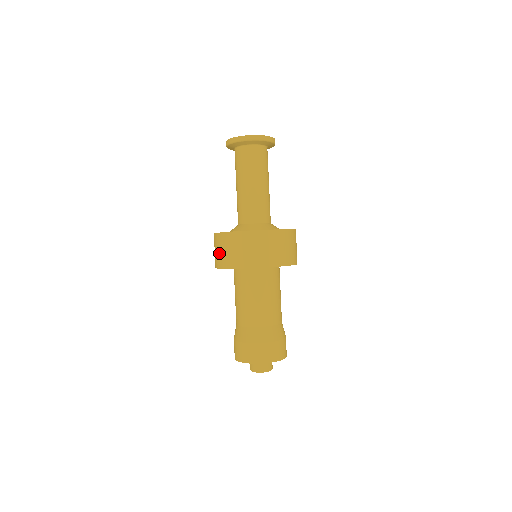
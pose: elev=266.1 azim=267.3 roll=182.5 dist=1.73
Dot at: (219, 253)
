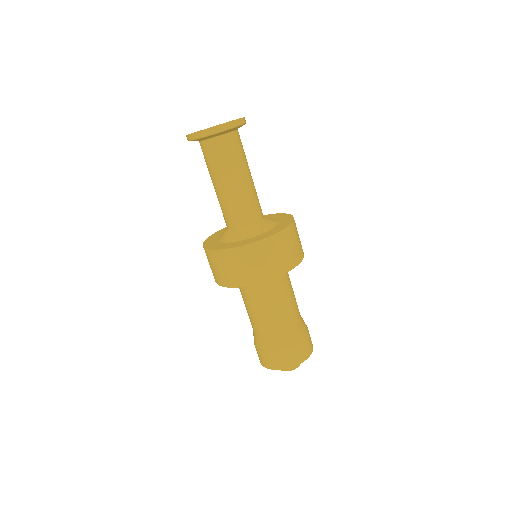
Dot at: (211, 268)
